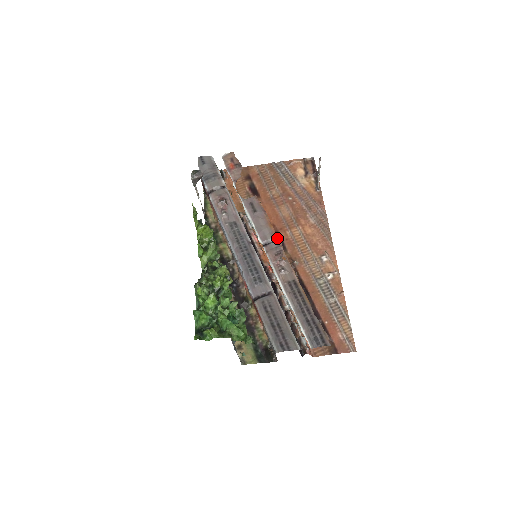
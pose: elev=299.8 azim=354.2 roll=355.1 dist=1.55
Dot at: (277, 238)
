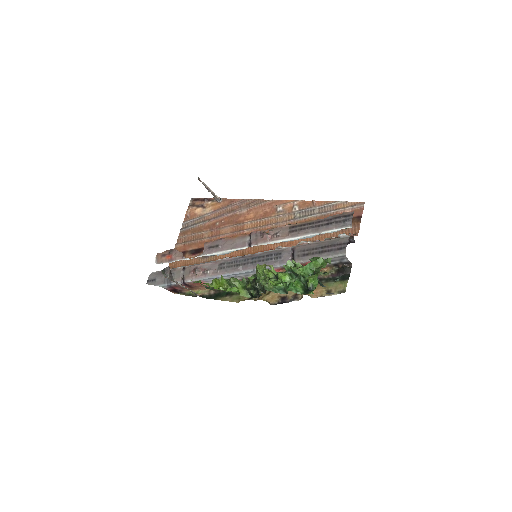
Dot at: (248, 234)
